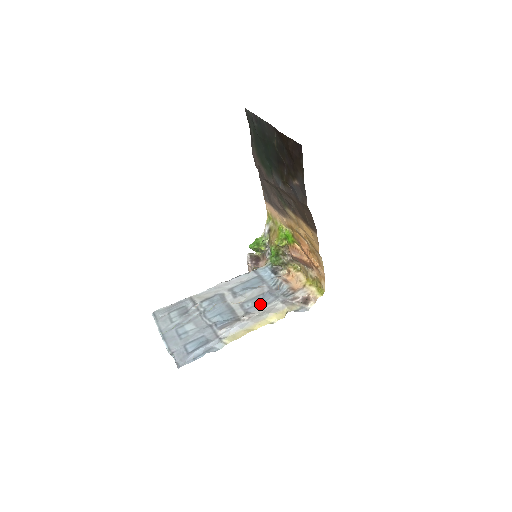
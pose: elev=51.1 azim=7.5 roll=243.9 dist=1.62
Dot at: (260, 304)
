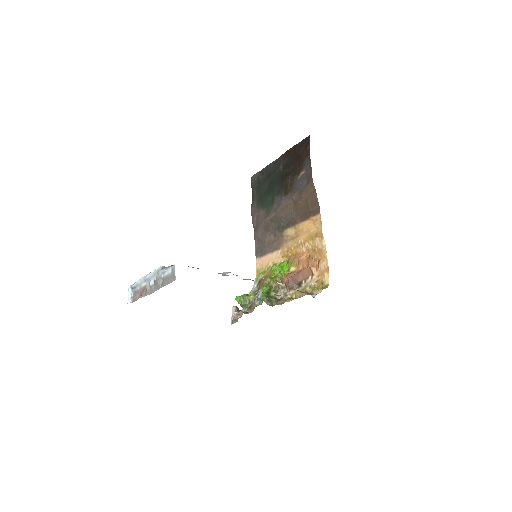
Dot at: occluded
